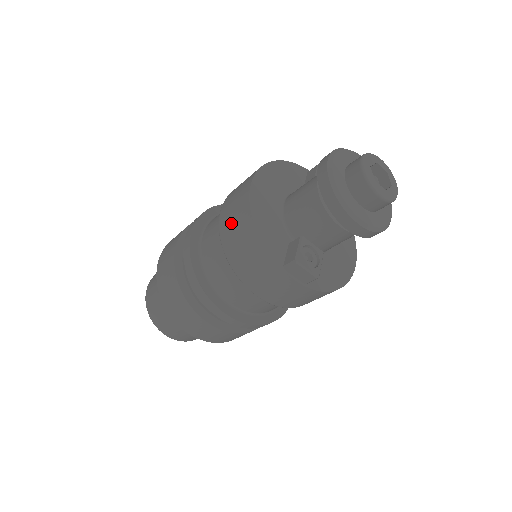
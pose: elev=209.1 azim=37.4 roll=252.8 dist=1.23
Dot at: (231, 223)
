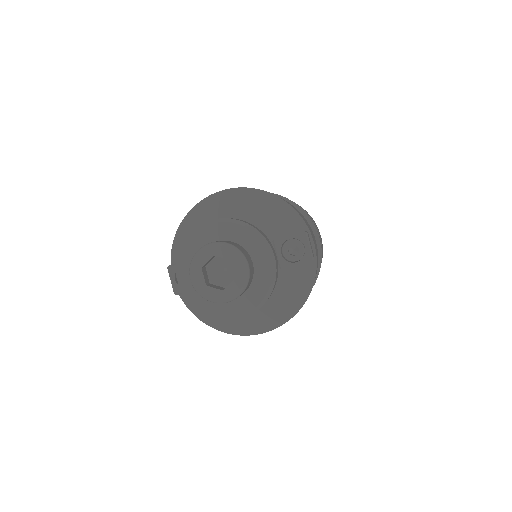
Dot at: occluded
